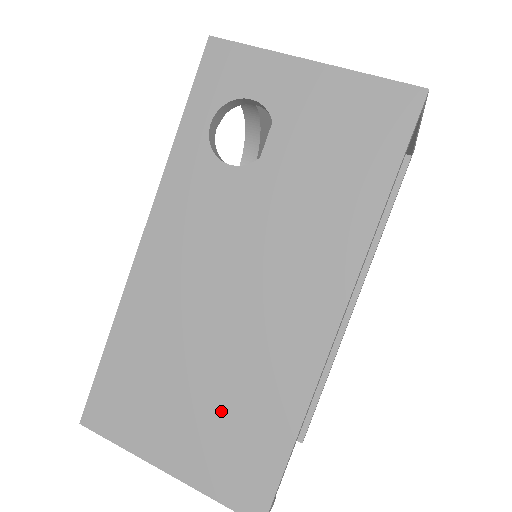
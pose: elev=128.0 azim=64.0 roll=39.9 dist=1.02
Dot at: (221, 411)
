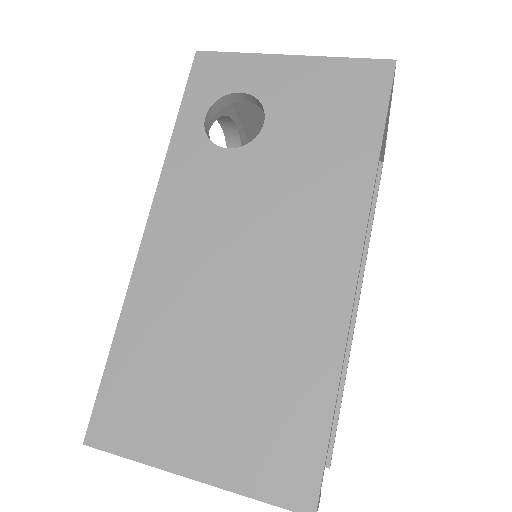
Dot at: (248, 390)
